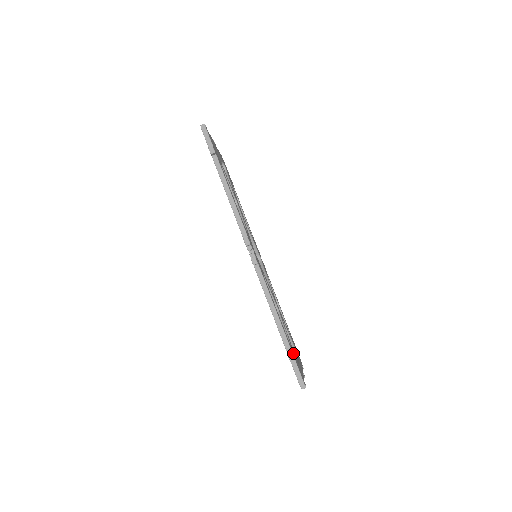
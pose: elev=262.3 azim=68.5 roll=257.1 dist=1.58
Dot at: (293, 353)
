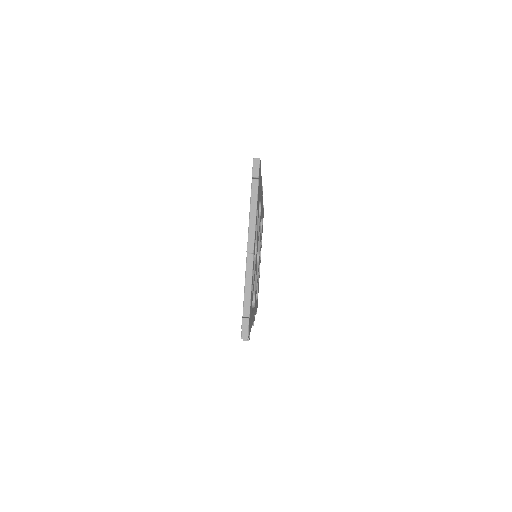
Dot at: occluded
